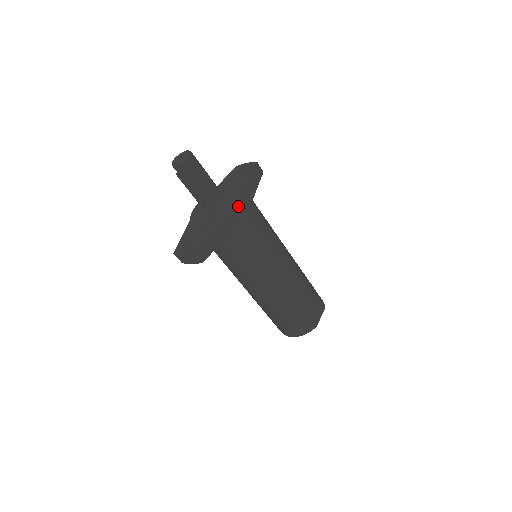
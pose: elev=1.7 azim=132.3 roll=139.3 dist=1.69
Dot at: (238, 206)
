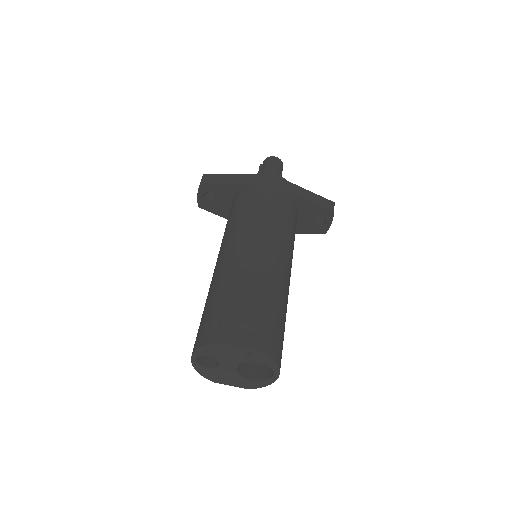
Dot at: (268, 175)
